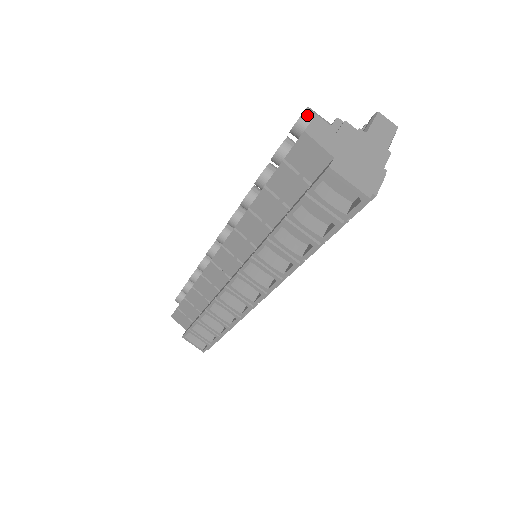
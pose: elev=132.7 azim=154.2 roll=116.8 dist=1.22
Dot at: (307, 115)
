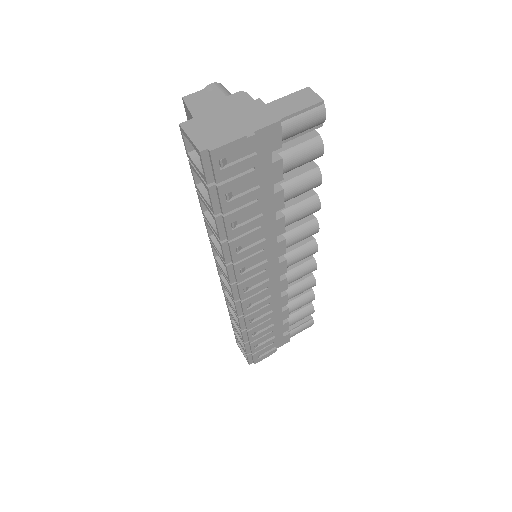
Dot at: (208, 88)
